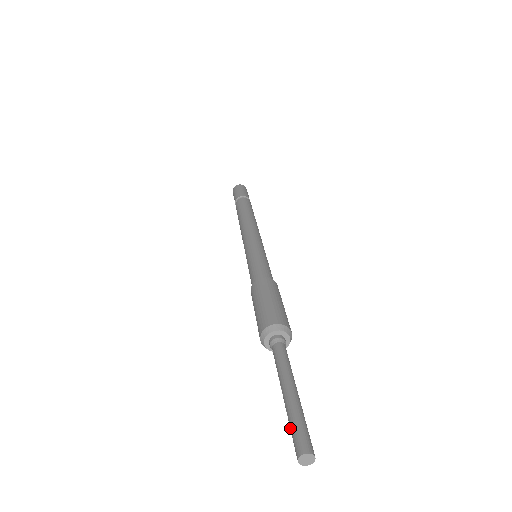
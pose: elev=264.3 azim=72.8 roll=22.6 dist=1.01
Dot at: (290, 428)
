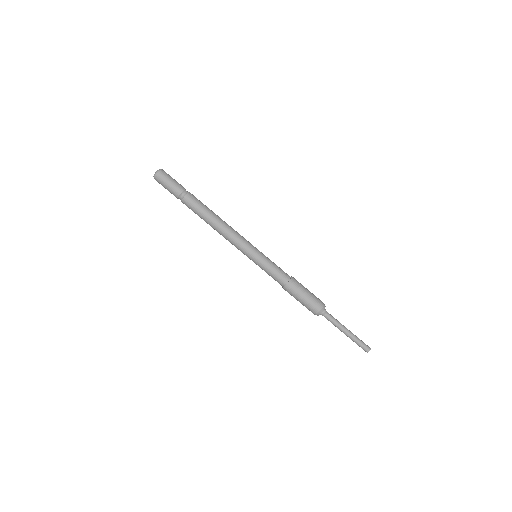
Dot at: (357, 344)
